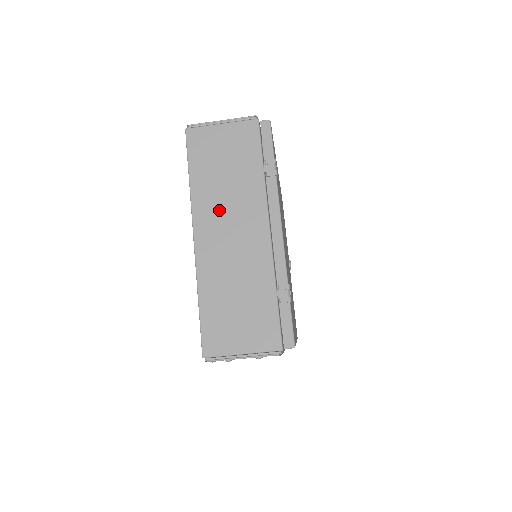
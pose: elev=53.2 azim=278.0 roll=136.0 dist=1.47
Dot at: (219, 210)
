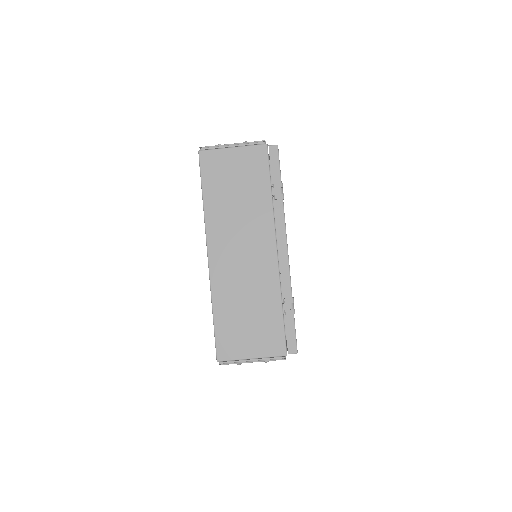
Dot at: (231, 230)
